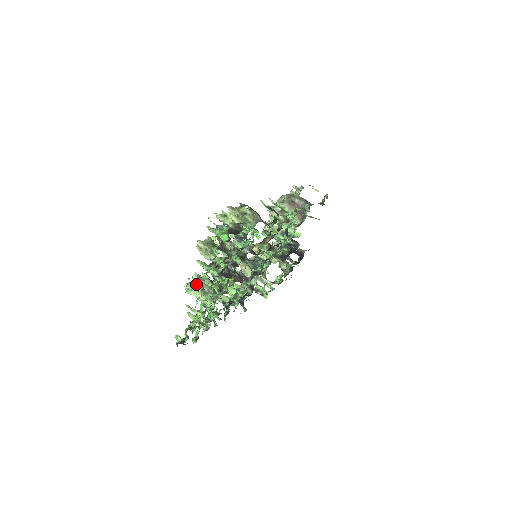
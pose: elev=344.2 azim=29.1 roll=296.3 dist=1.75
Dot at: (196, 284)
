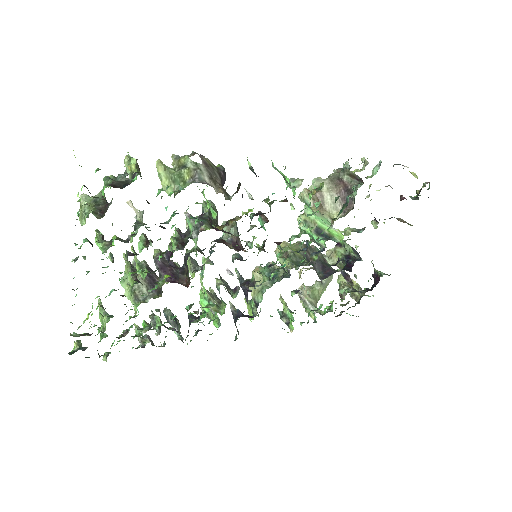
Dot at: occluded
